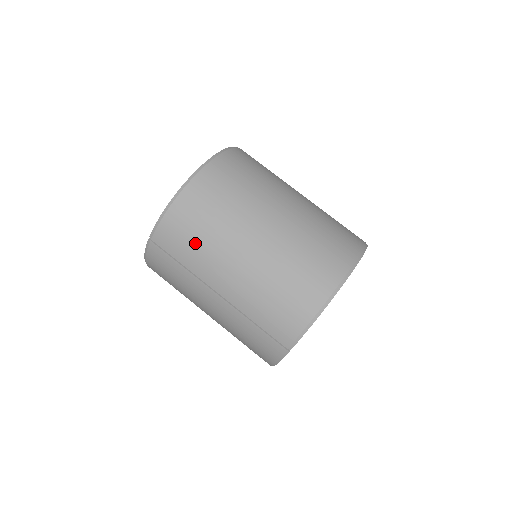
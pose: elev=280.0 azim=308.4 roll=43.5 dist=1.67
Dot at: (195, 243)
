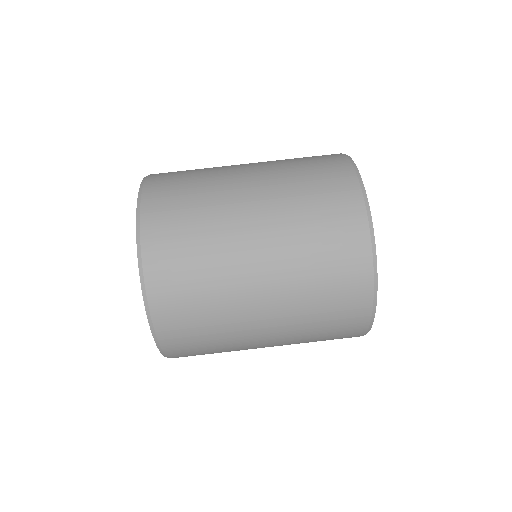
Dot at: (203, 307)
